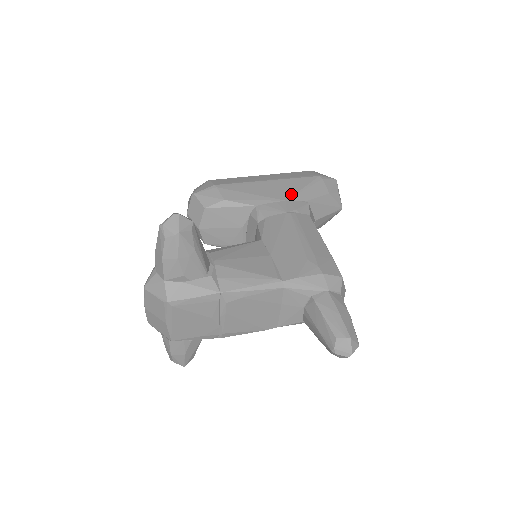
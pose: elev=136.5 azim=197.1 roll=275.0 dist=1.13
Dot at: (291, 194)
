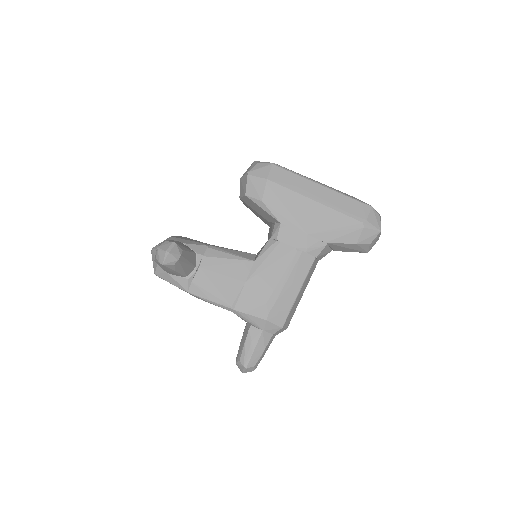
Dot at: (318, 230)
